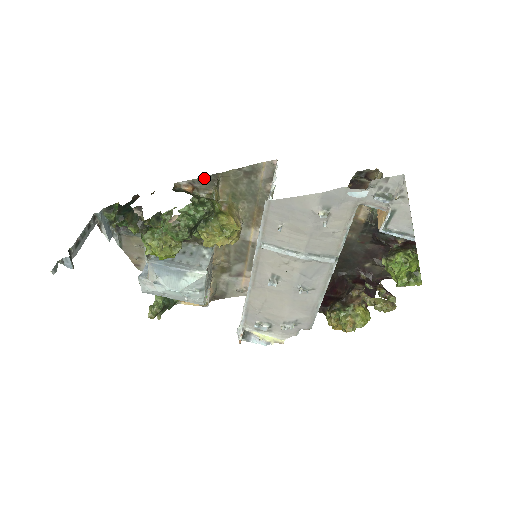
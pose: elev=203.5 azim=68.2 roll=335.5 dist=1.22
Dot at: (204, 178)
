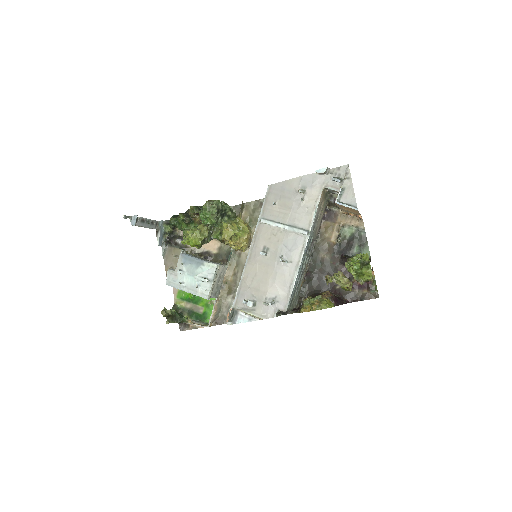
Dot at: (235, 207)
